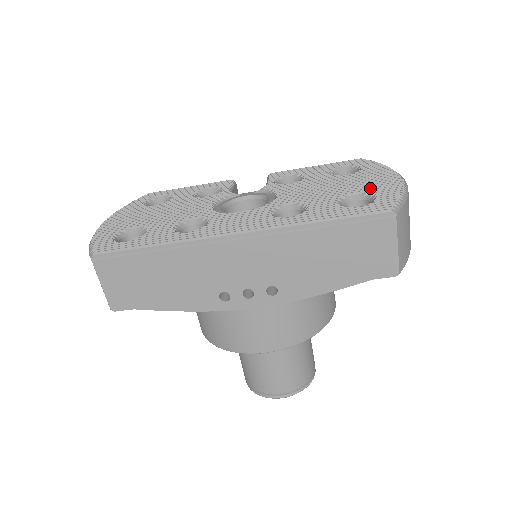
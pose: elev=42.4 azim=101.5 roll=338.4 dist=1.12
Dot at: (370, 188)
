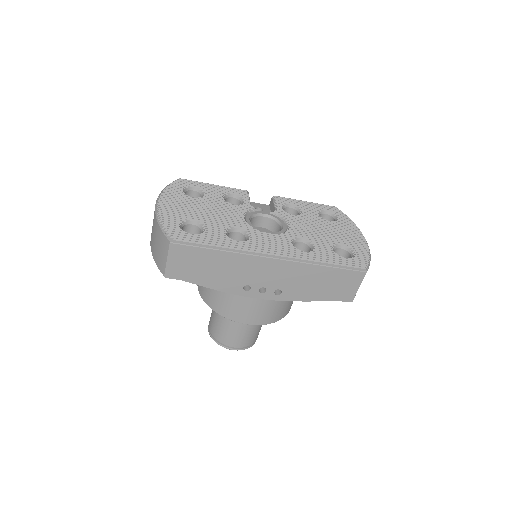
Dot at: (349, 242)
